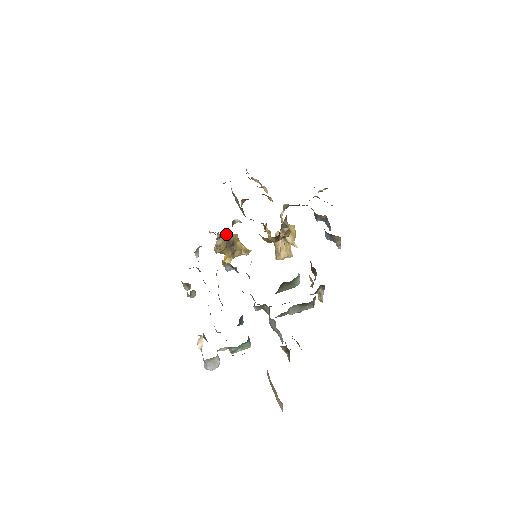
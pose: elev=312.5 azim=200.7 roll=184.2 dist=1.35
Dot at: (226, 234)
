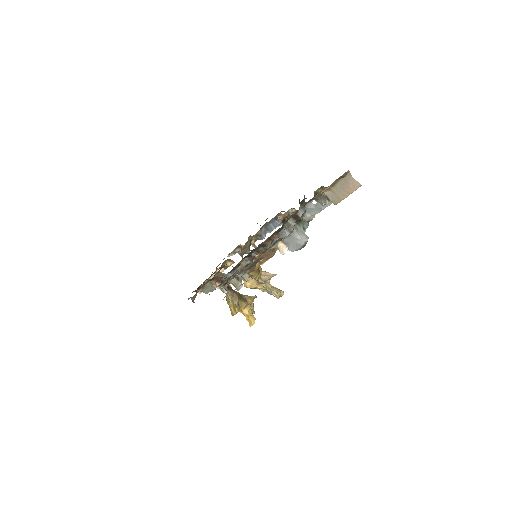
Dot at: (227, 286)
